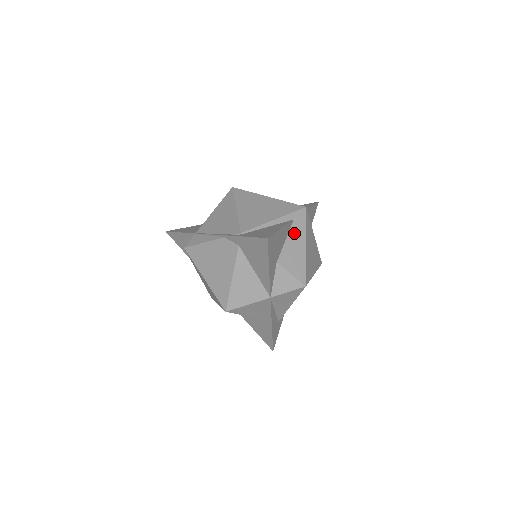
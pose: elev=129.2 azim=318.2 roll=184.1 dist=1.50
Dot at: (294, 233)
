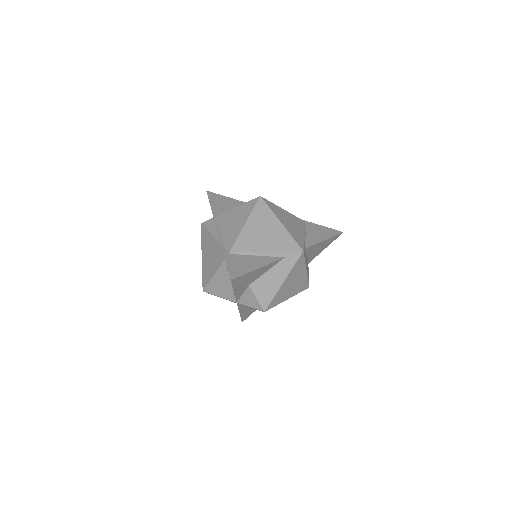
Dot at: (278, 268)
